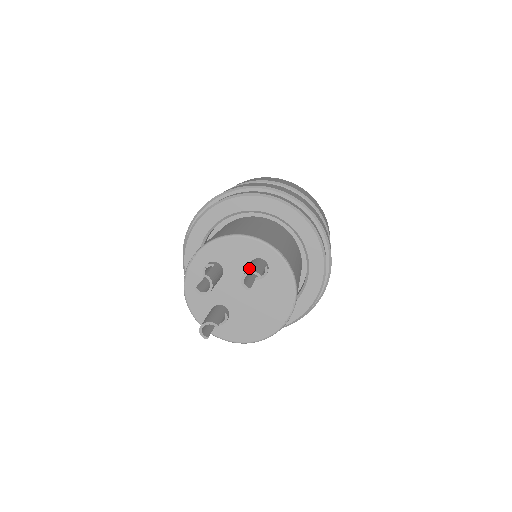
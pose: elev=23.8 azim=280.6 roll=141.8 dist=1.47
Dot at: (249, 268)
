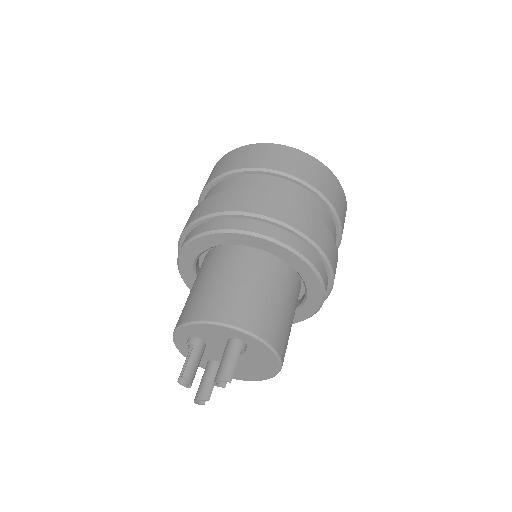
Dot at: (220, 369)
